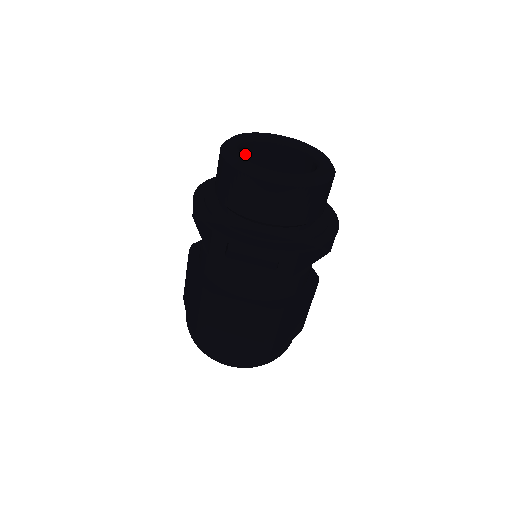
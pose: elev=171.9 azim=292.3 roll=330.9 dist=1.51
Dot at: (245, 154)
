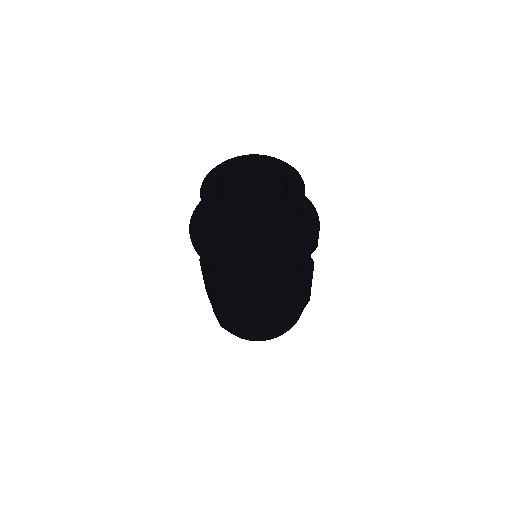
Dot at: (224, 184)
